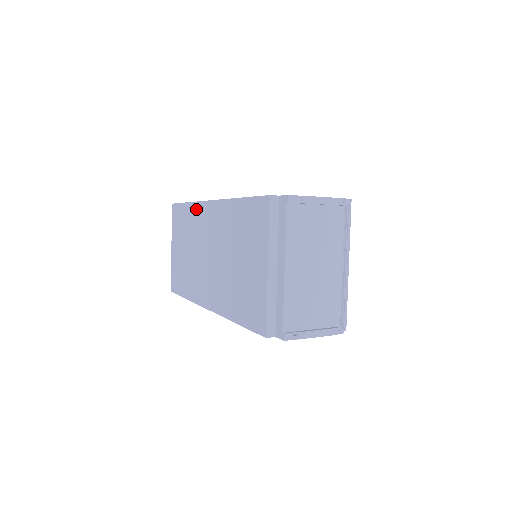
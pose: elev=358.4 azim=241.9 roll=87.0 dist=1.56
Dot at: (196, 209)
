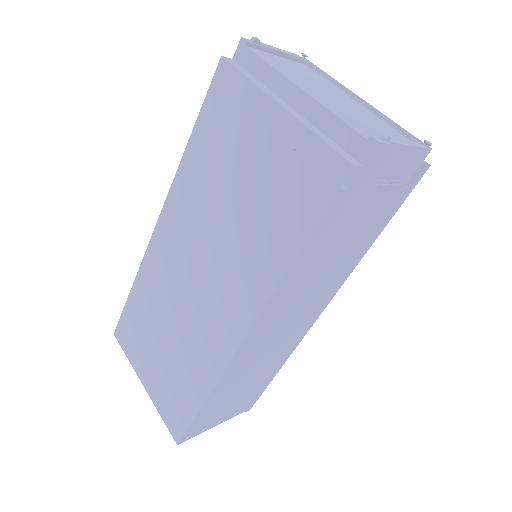
Dot at: (147, 267)
